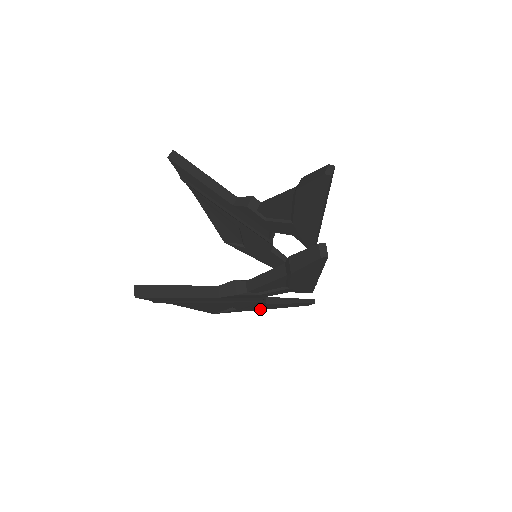
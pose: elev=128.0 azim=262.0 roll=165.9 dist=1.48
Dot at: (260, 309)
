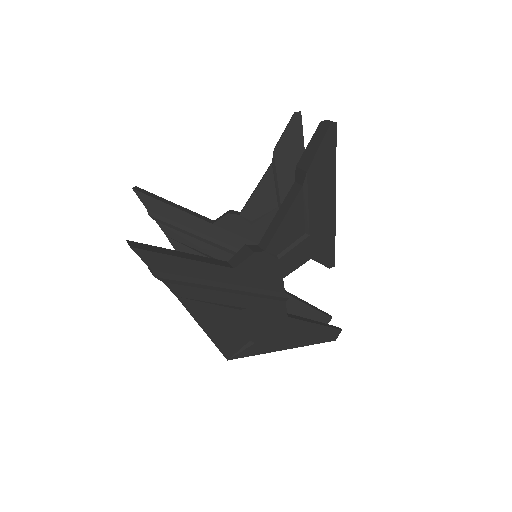
Dot at: (282, 347)
